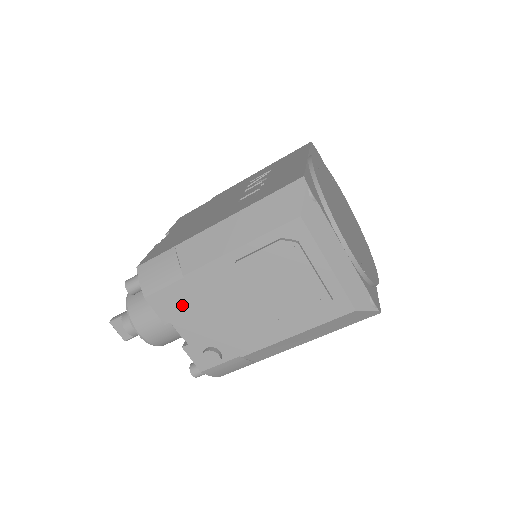
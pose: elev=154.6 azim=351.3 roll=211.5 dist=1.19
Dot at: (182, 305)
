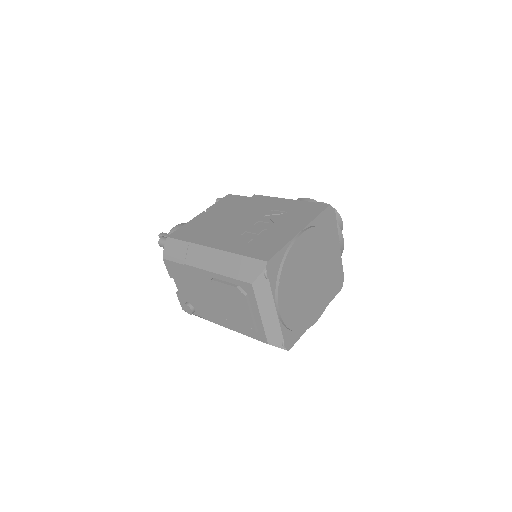
Dot at: (181, 276)
